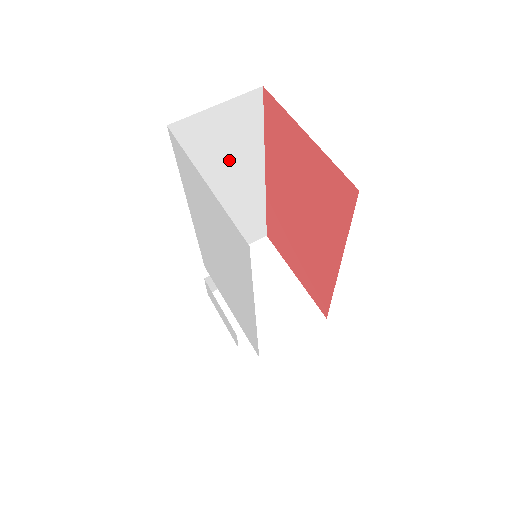
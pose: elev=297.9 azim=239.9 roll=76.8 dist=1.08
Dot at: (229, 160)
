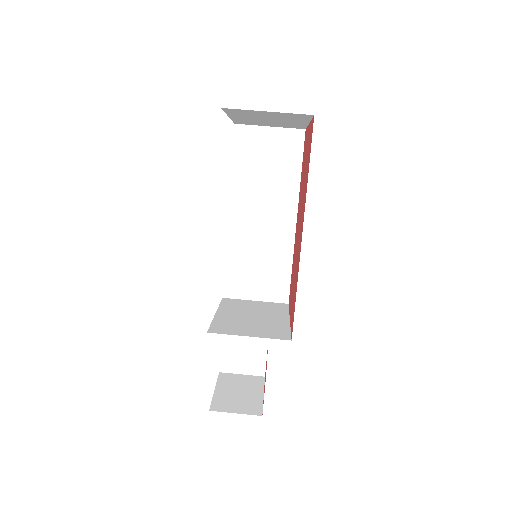
Dot at: (270, 182)
